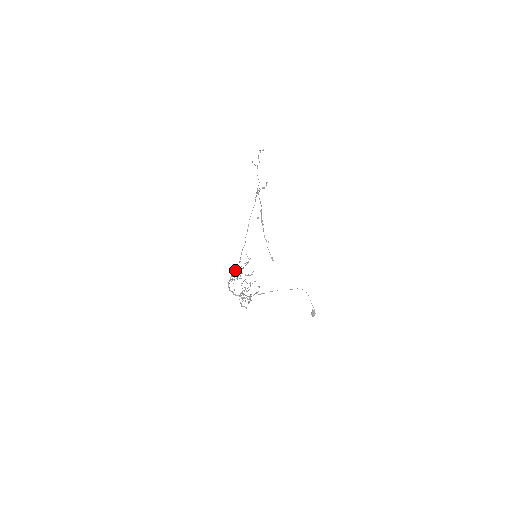
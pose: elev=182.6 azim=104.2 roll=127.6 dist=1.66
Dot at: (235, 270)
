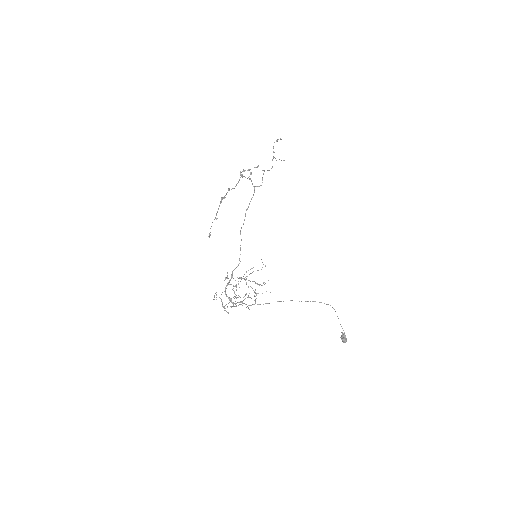
Dot at: occluded
